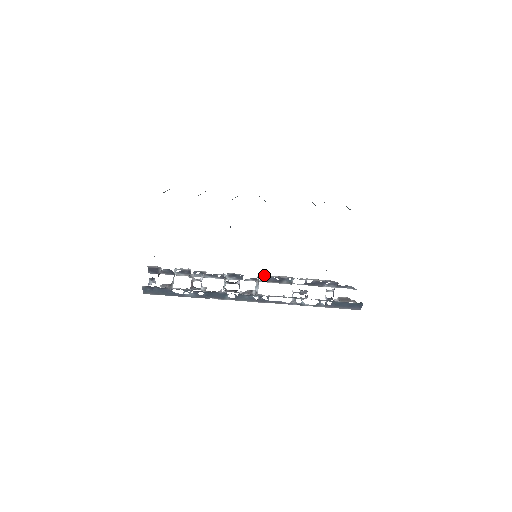
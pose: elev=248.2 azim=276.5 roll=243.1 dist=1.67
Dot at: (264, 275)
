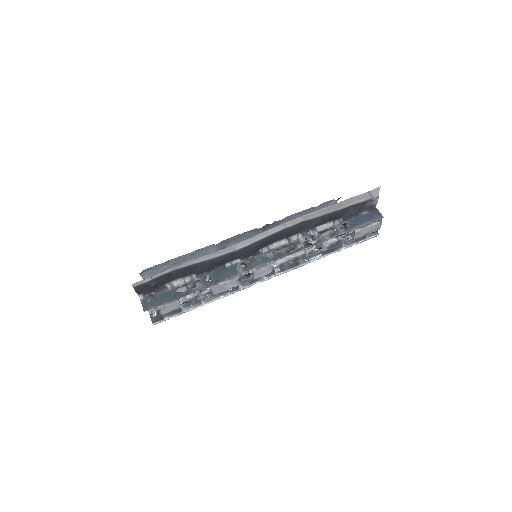
Dot at: (274, 262)
